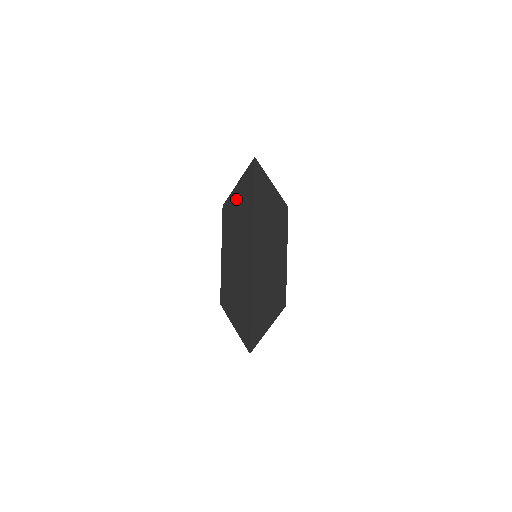
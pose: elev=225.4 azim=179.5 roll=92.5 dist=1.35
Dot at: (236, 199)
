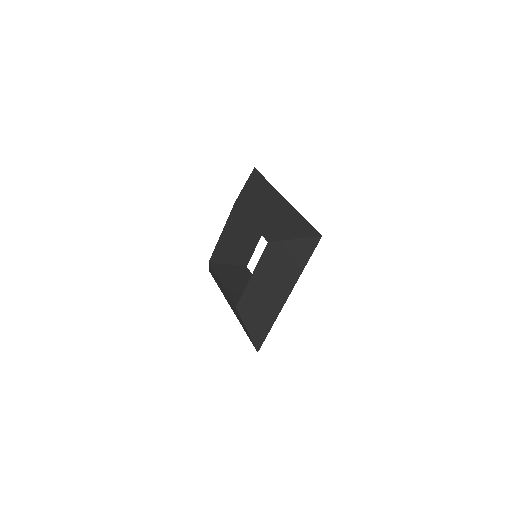
Dot at: (248, 190)
